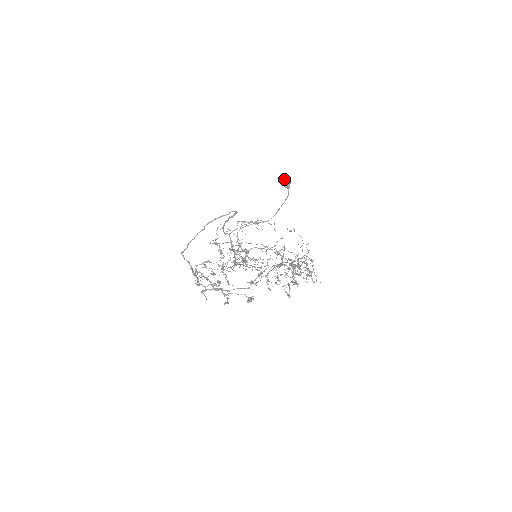
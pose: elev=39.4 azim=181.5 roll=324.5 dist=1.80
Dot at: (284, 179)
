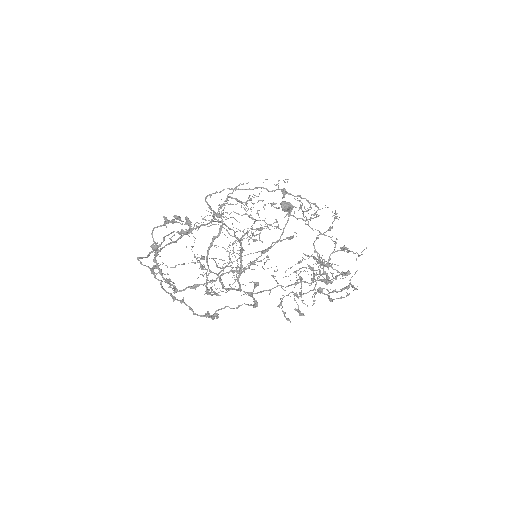
Dot at: (283, 201)
